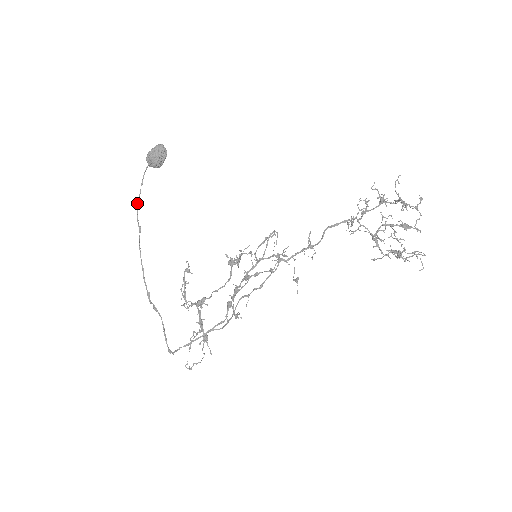
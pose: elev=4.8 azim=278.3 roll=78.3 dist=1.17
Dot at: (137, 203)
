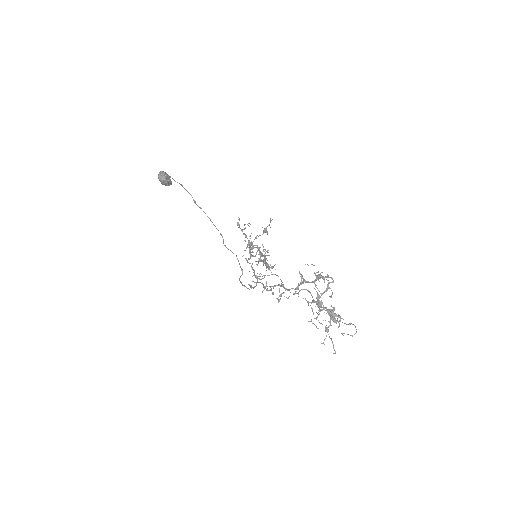
Dot at: occluded
